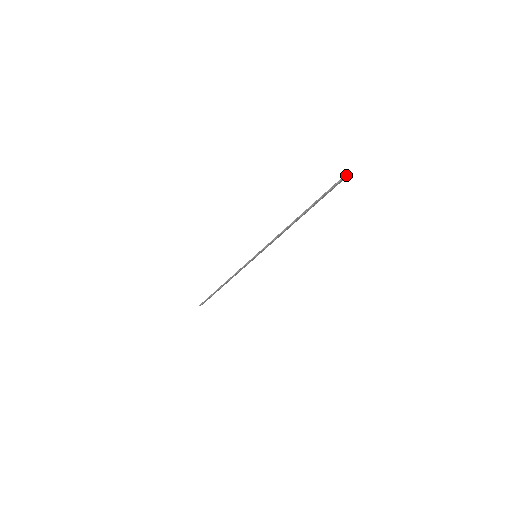
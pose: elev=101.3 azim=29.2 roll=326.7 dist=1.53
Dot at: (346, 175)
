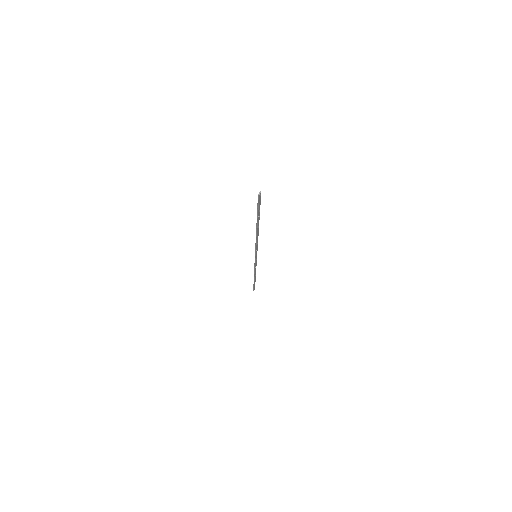
Dot at: (258, 197)
